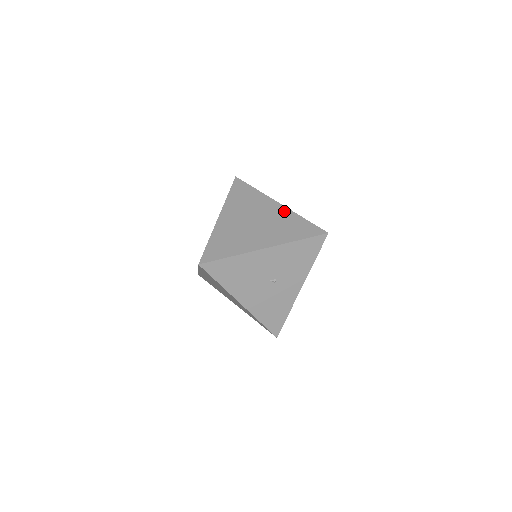
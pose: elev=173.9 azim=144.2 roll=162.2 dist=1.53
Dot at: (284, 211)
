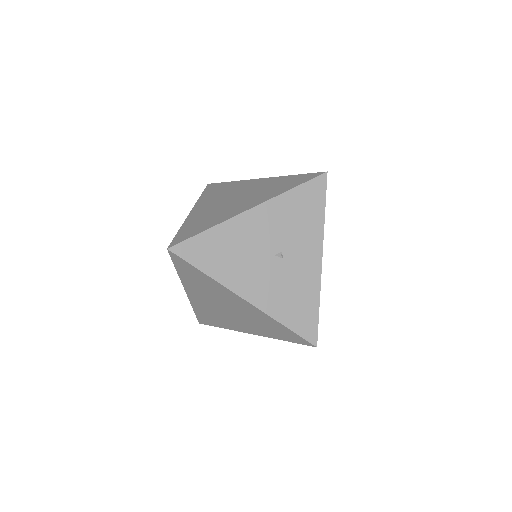
Dot at: (268, 180)
